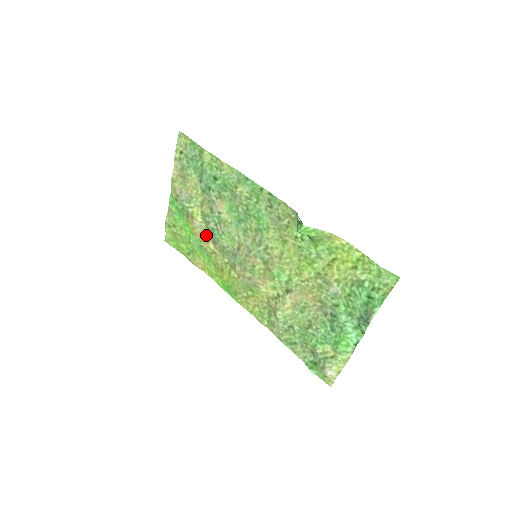
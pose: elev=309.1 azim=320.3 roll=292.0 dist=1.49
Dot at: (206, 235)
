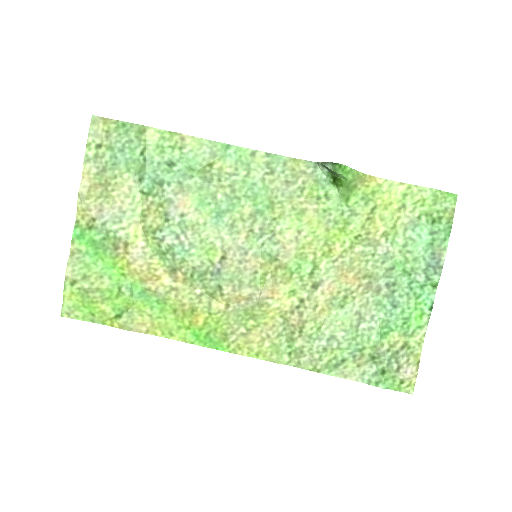
Dot at: (155, 266)
